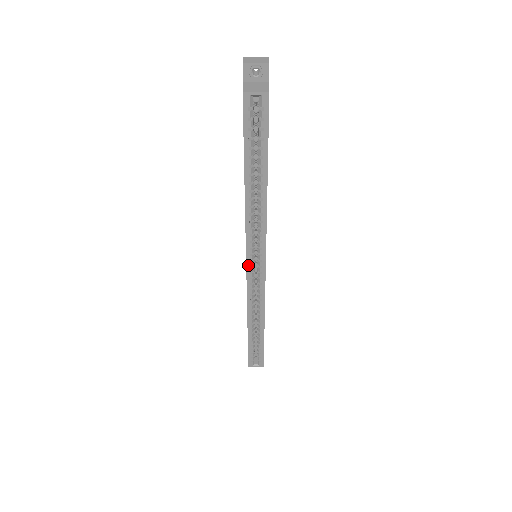
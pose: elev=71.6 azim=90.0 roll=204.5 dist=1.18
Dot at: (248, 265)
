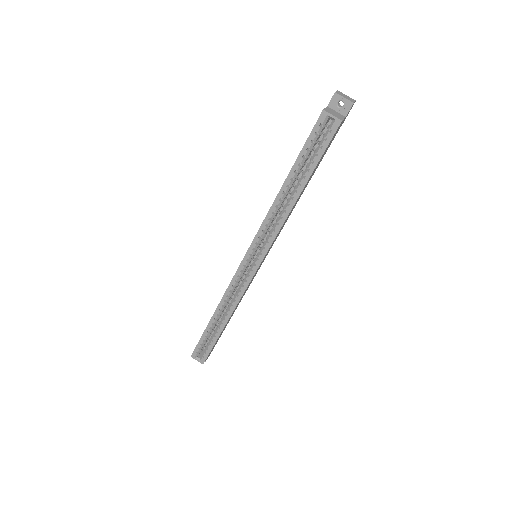
Dot at: (246, 257)
